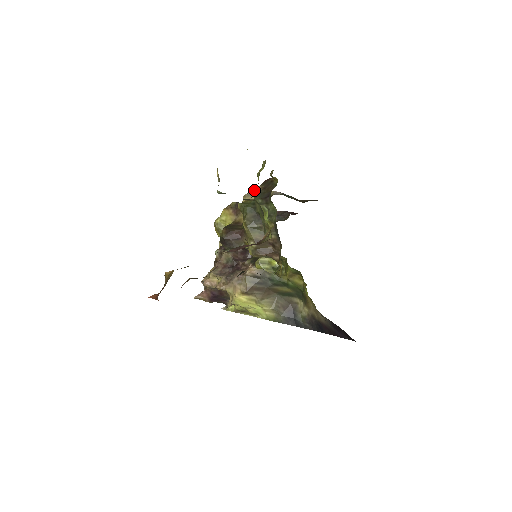
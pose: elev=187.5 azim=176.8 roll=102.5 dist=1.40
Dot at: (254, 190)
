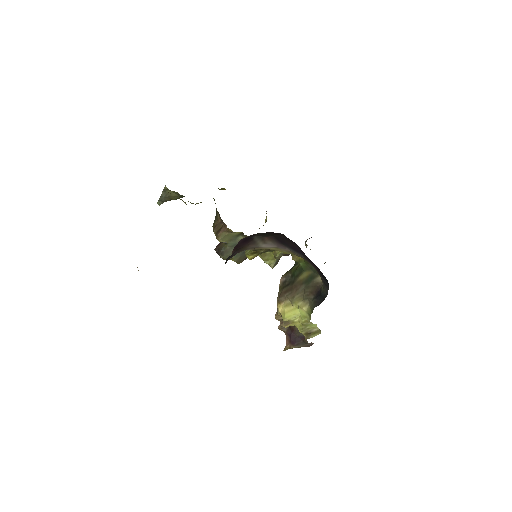
Dot at: occluded
